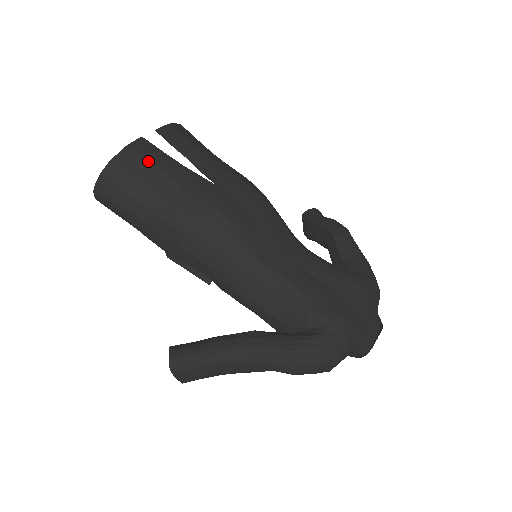
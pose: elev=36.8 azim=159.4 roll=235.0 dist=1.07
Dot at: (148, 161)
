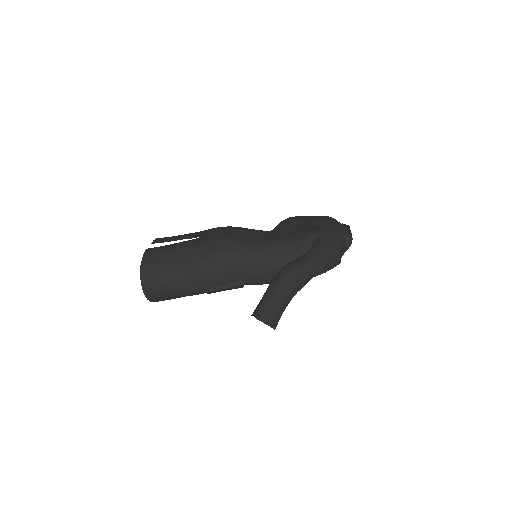
Dot at: (160, 252)
